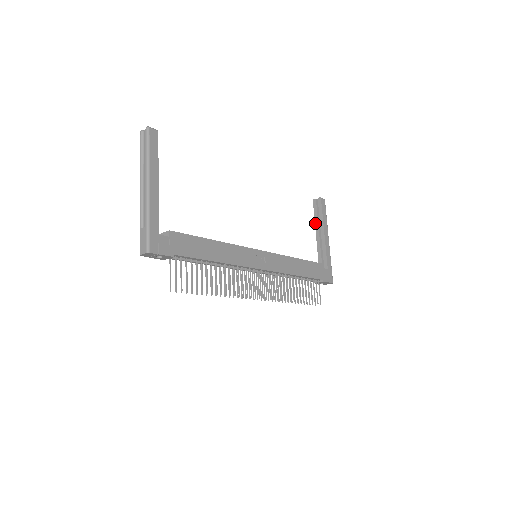
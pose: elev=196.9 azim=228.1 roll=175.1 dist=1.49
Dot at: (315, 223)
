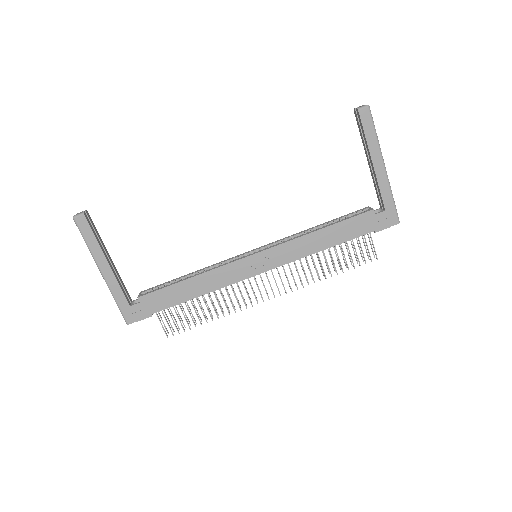
Dot at: occluded
